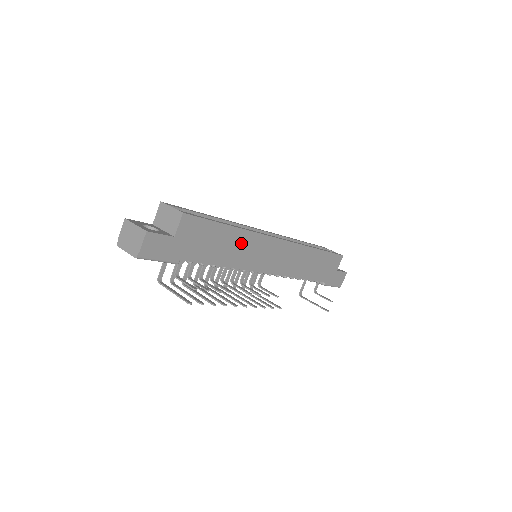
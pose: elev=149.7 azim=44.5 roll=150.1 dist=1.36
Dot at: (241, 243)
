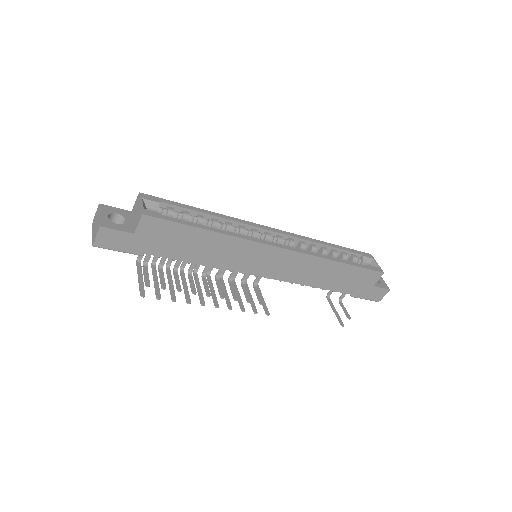
Dot at: (223, 246)
